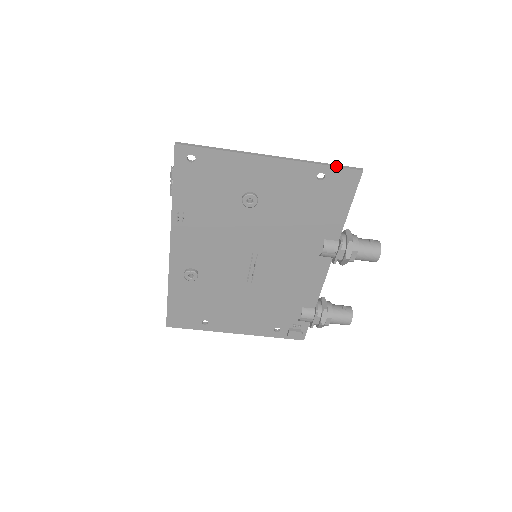
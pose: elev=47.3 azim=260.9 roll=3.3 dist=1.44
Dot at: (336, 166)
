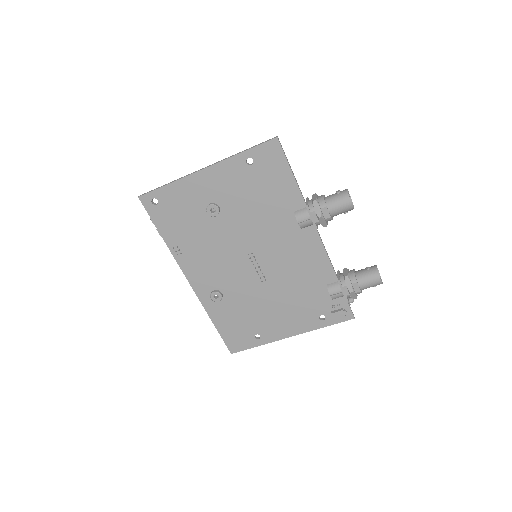
Dot at: (254, 146)
